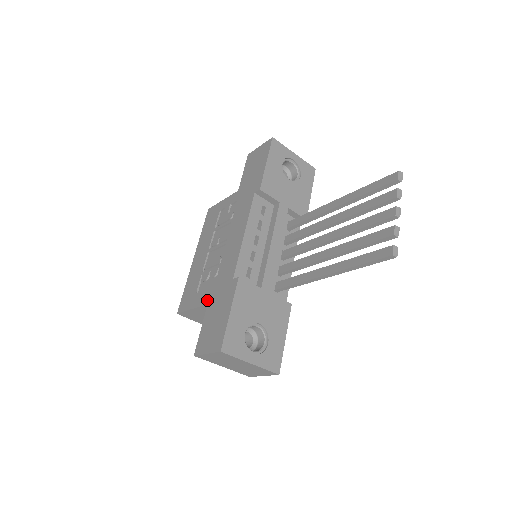
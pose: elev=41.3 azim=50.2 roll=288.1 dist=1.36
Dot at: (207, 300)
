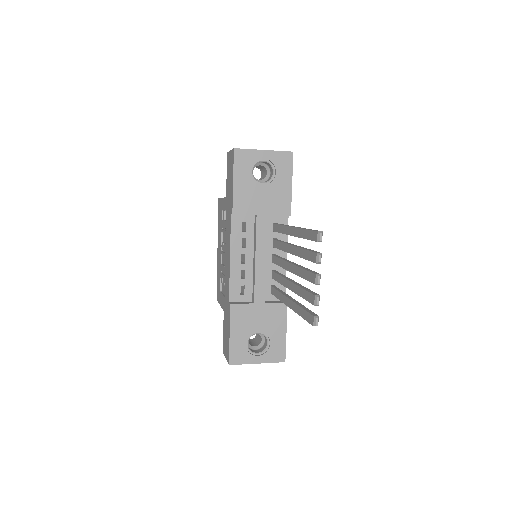
Dot at: (223, 307)
